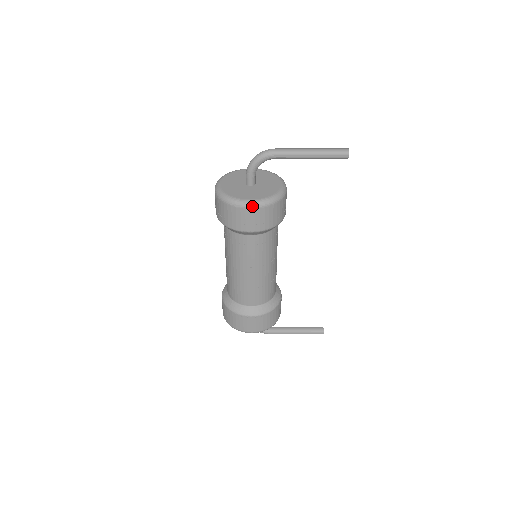
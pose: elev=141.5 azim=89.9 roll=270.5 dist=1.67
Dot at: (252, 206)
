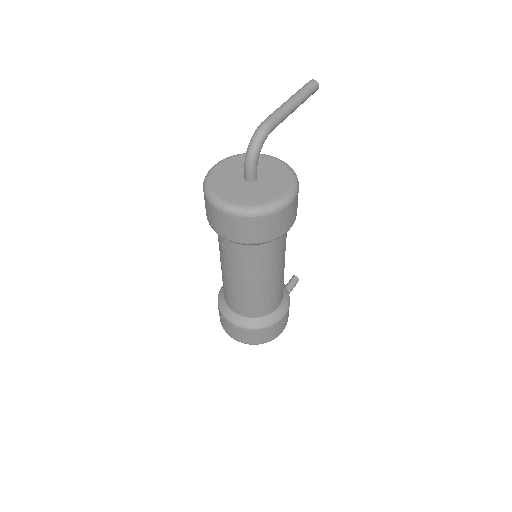
Dot at: (293, 198)
